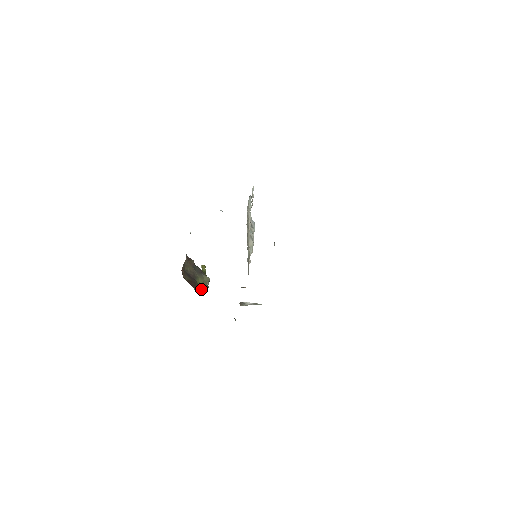
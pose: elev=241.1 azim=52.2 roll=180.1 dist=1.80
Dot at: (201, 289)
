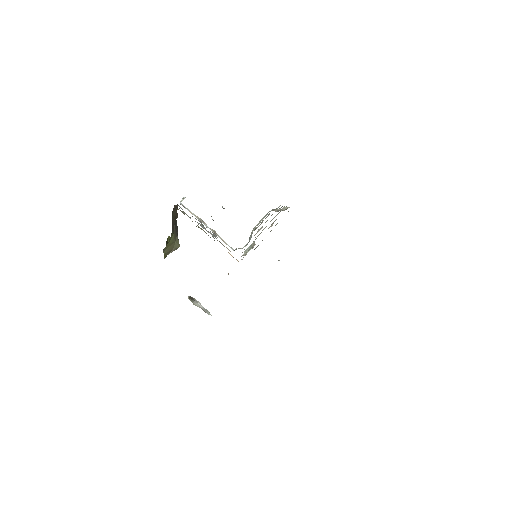
Dot at: (165, 247)
